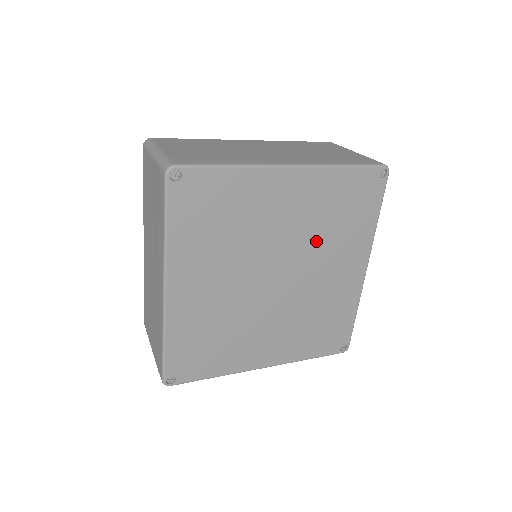
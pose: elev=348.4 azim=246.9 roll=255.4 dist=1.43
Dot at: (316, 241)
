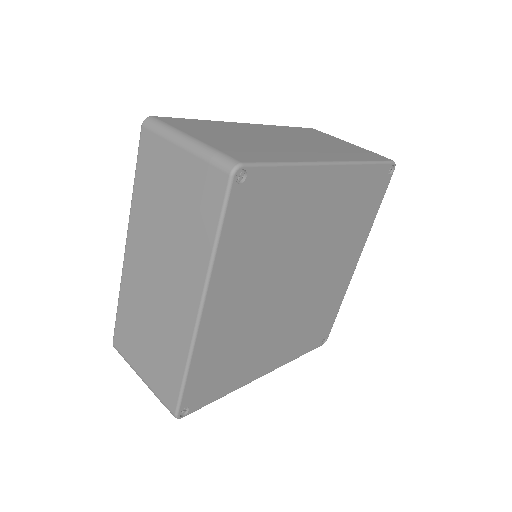
Dot at: (332, 240)
